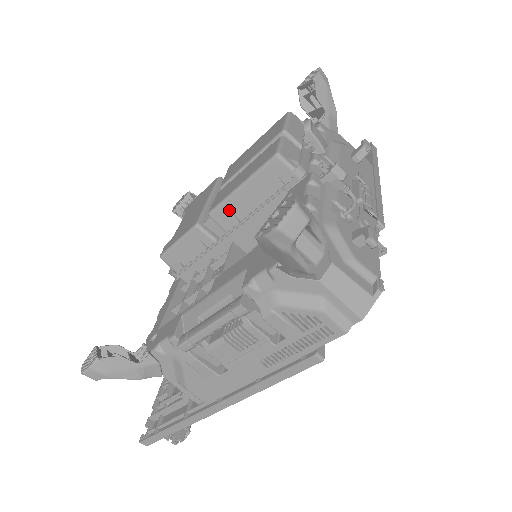
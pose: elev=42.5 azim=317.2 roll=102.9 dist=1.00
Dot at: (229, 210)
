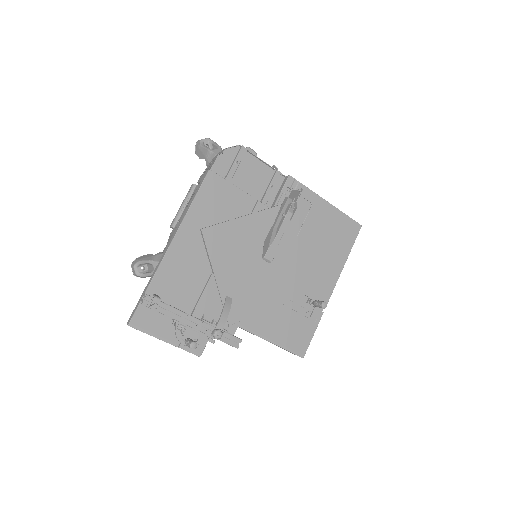
Dot at: occluded
